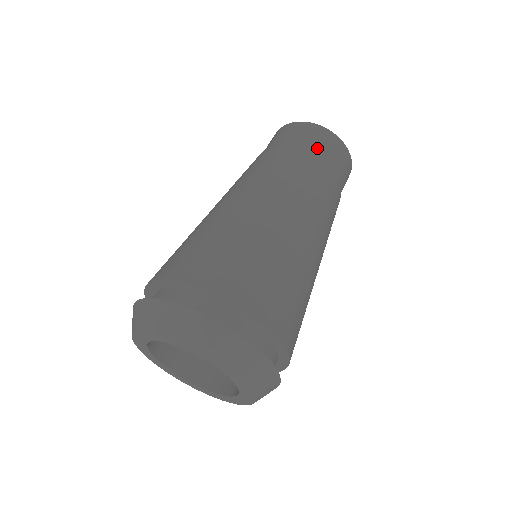
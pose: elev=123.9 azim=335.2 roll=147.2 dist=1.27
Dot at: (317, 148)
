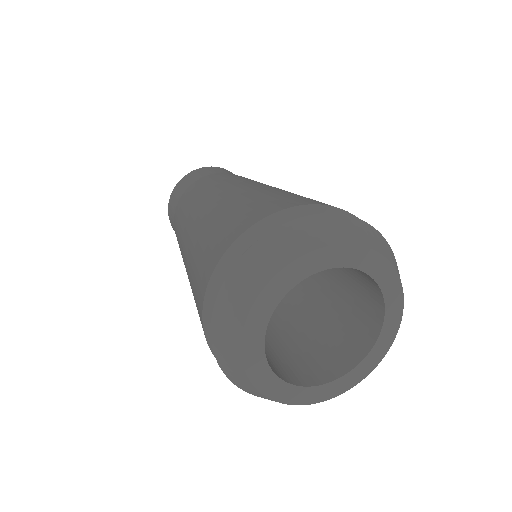
Dot at: (204, 175)
